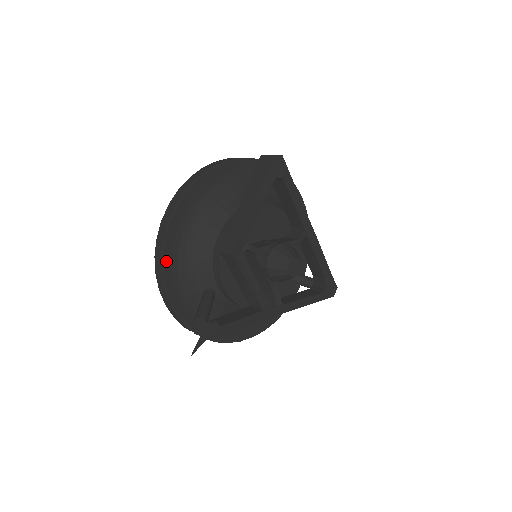
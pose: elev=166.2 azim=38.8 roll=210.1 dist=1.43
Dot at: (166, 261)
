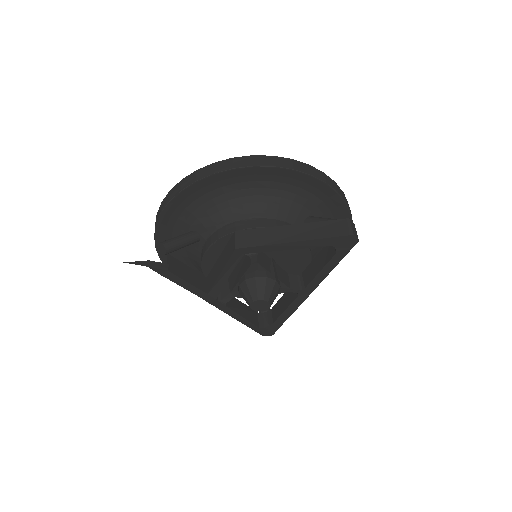
Dot at: (198, 185)
